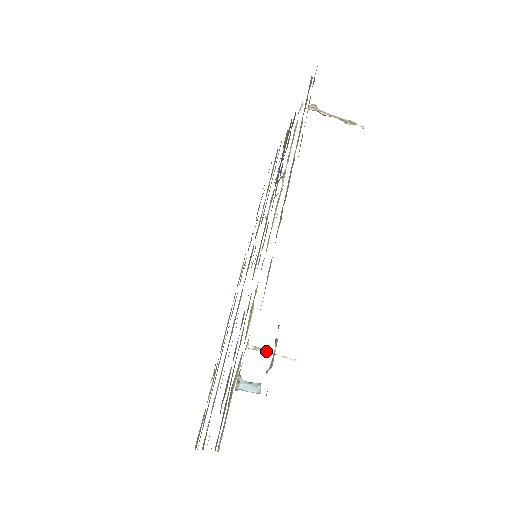
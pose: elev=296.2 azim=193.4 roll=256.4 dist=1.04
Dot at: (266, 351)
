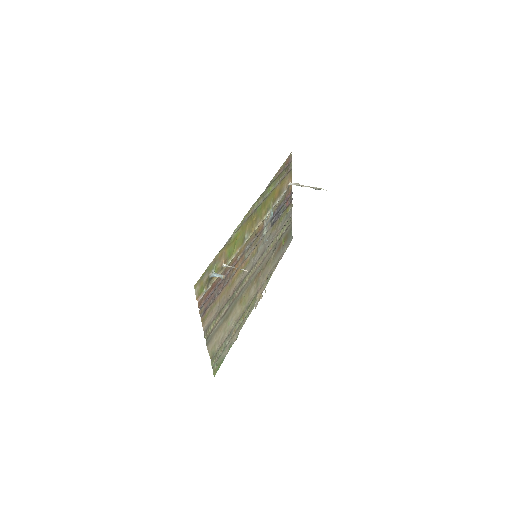
Dot at: (233, 267)
